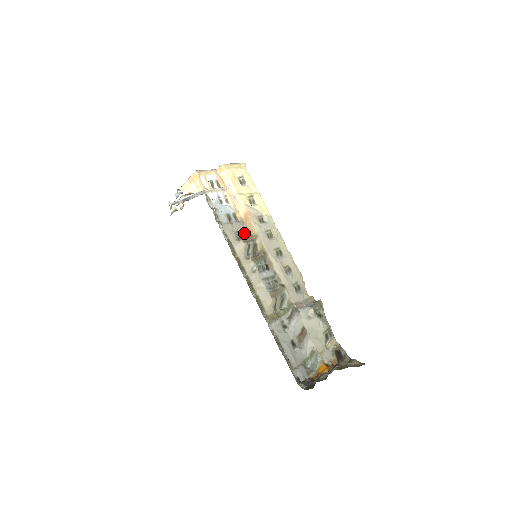
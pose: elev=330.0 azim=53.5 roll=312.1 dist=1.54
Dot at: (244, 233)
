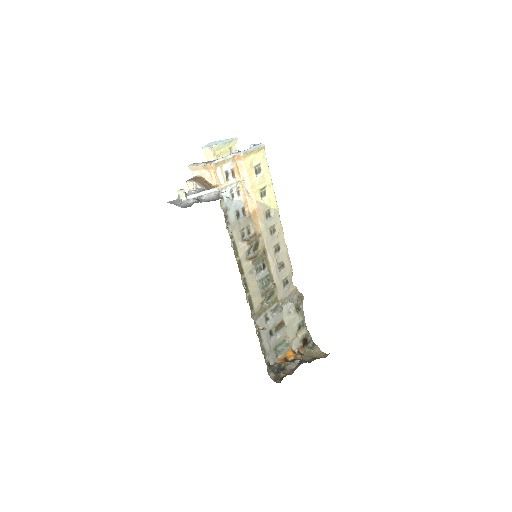
Dot at: (249, 229)
